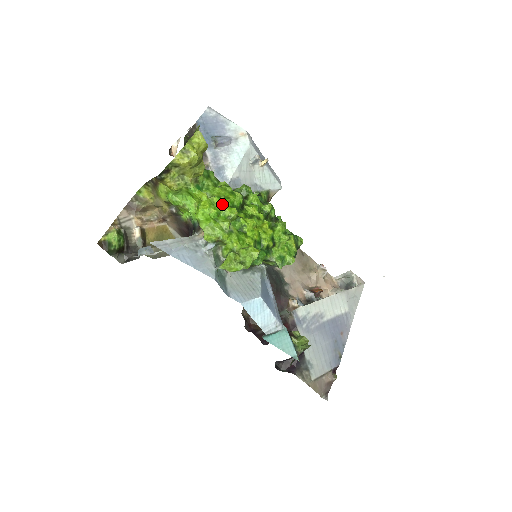
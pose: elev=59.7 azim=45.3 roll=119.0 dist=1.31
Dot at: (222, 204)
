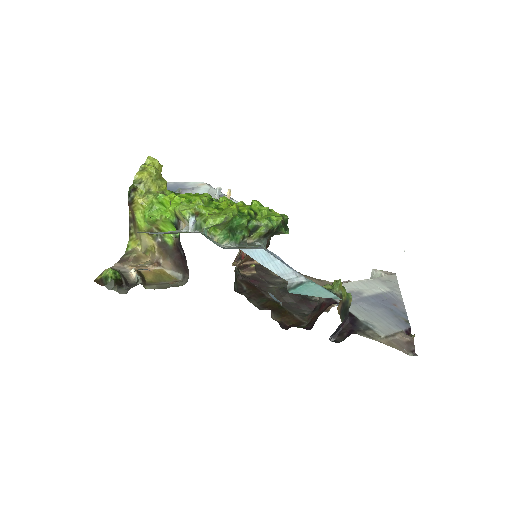
Dot at: (191, 196)
